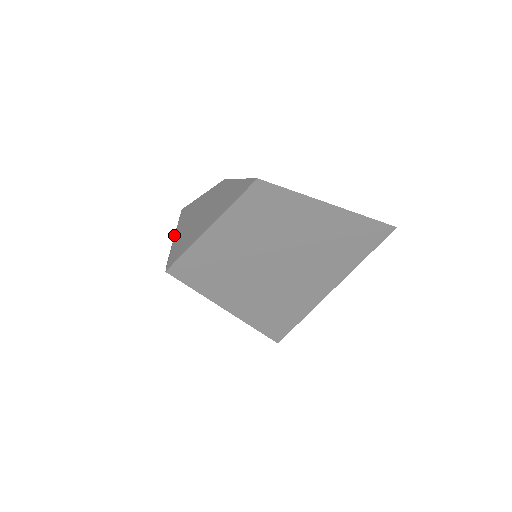
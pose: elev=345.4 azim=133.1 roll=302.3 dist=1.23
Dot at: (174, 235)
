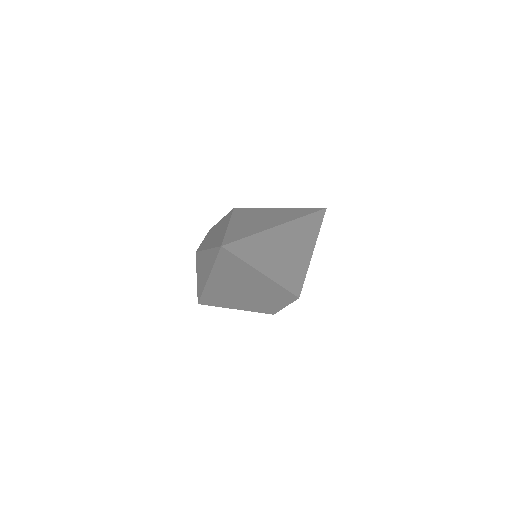
Dot at: occluded
